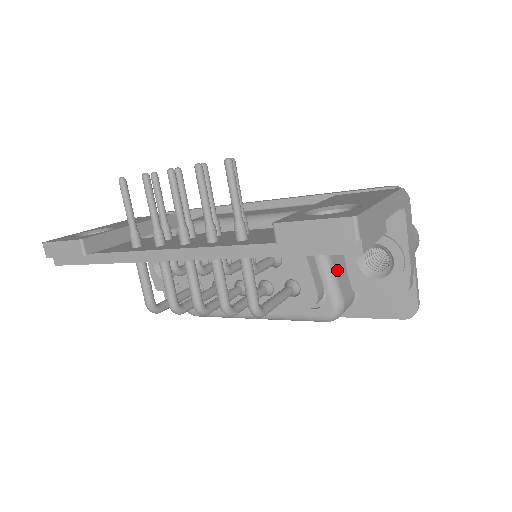
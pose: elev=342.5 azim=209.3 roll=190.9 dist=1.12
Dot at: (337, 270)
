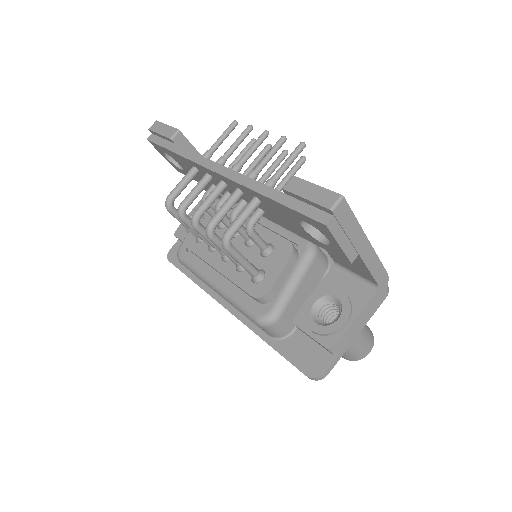
Dot at: (297, 295)
